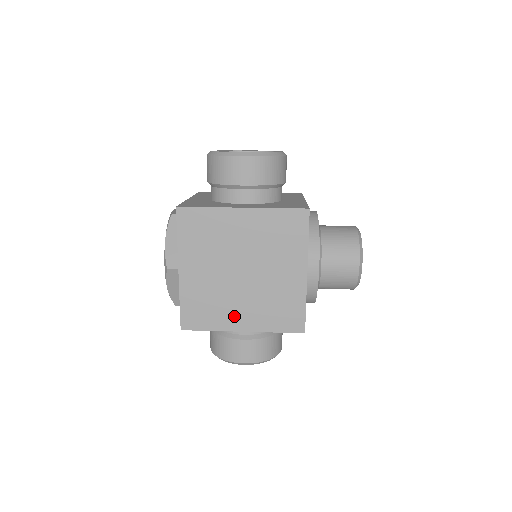
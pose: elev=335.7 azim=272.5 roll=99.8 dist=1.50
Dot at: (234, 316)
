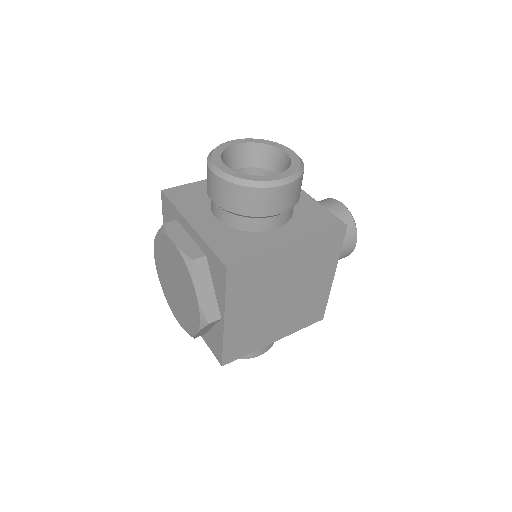
Dot at: (270, 334)
